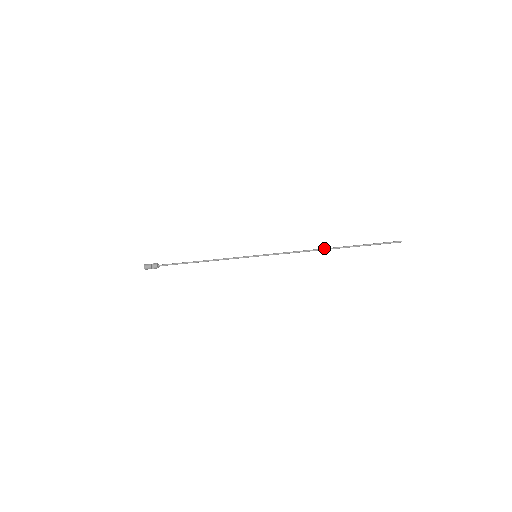
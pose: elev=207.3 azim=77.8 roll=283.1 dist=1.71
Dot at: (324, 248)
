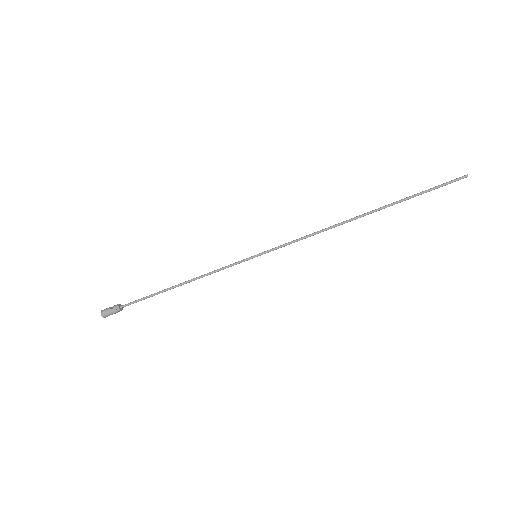
Dot at: (353, 218)
